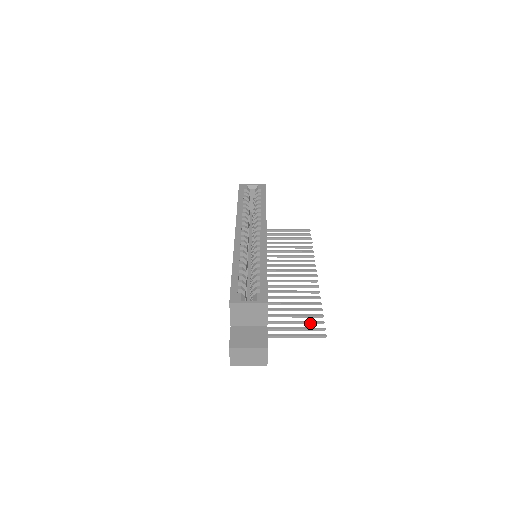
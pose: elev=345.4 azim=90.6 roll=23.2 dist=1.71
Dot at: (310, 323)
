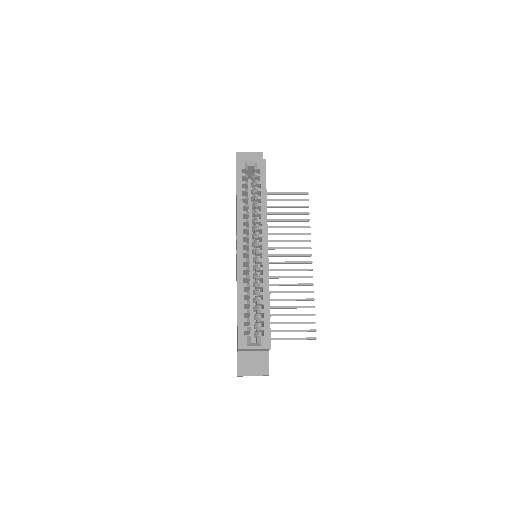
Dot at: occluded
